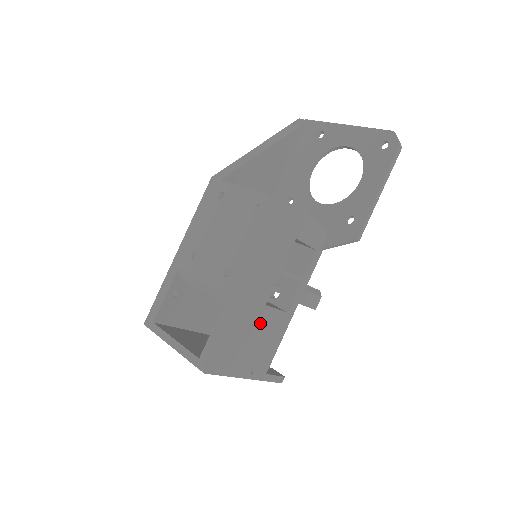
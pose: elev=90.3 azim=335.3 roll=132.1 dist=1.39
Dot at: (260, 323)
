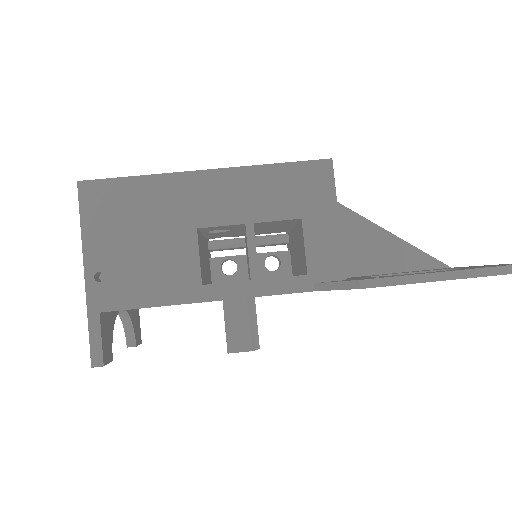
Dot at: (170, 238)
